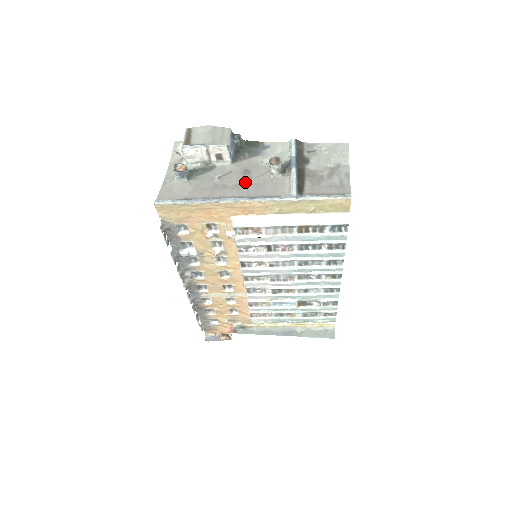
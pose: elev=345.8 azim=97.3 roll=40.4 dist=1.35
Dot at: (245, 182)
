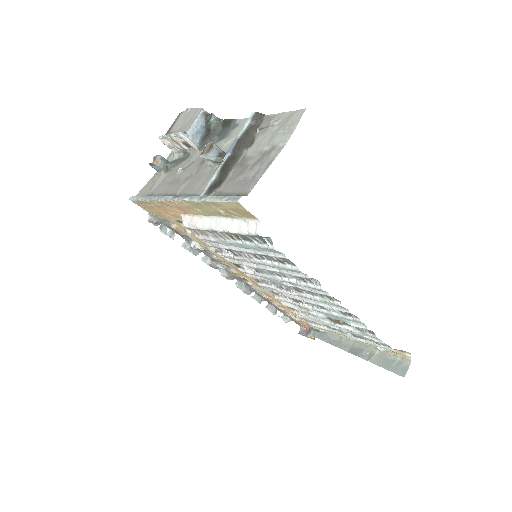
Dot at: (192, 175)
